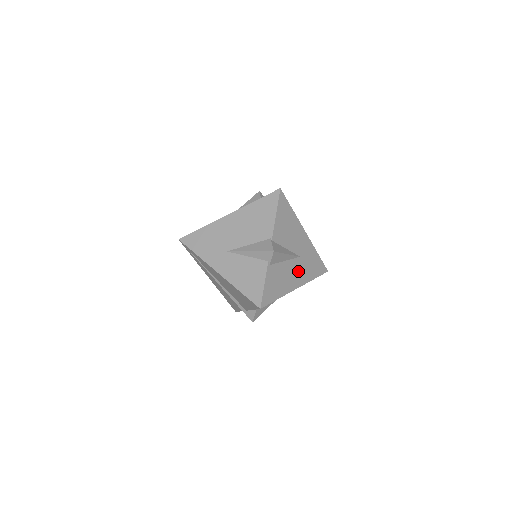
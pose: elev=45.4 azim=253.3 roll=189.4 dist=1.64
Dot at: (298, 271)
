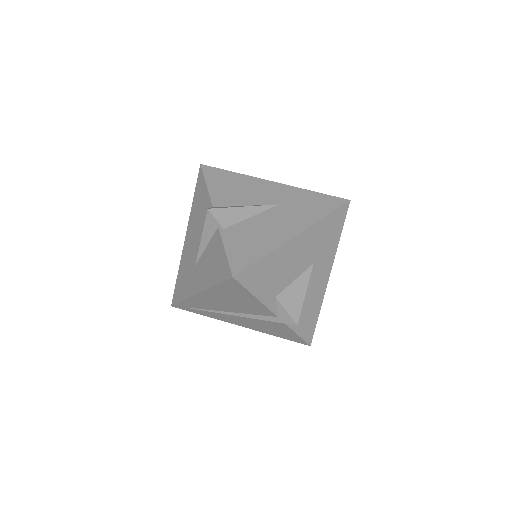
Dot at: (286, 218)
